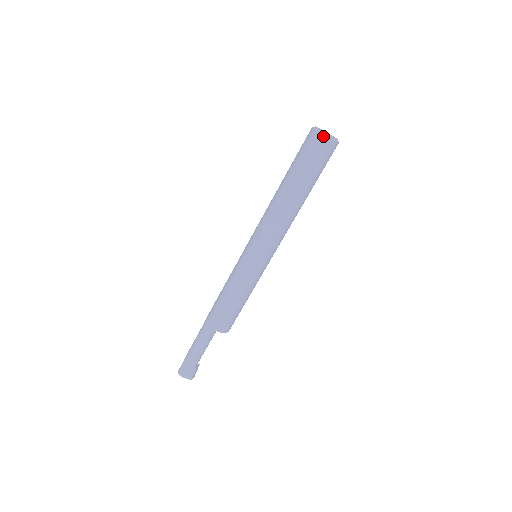
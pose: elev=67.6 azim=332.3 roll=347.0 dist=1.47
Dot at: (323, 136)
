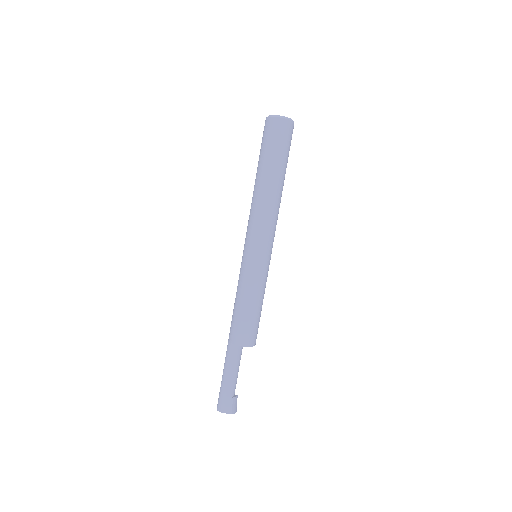
Dot at: (274, 118)
